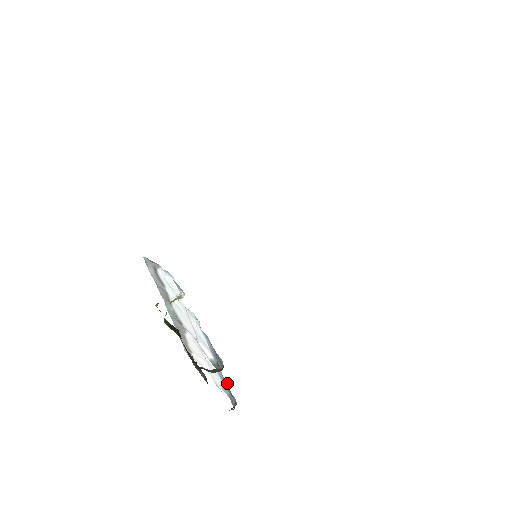
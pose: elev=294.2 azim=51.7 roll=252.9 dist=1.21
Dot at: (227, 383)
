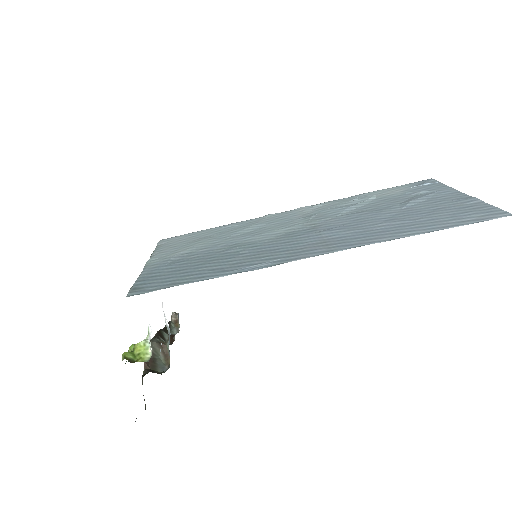
Dot at: (174, 337)
